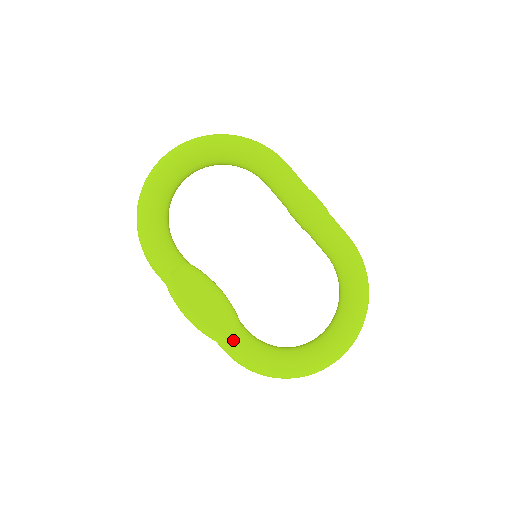
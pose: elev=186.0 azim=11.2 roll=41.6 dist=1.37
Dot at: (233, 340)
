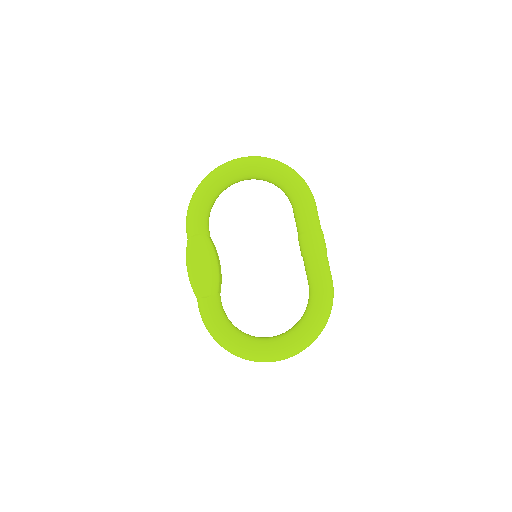
Dot at: (204, 300)
